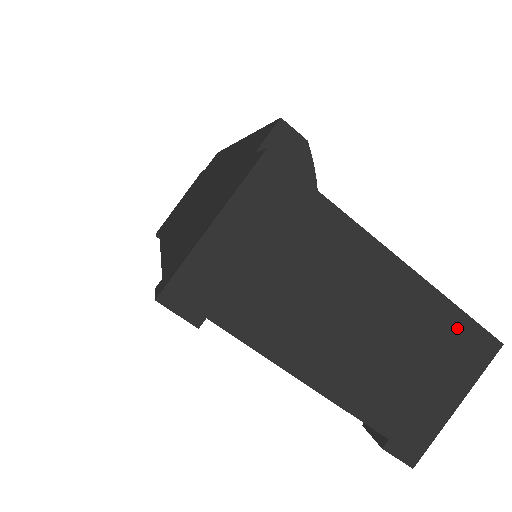
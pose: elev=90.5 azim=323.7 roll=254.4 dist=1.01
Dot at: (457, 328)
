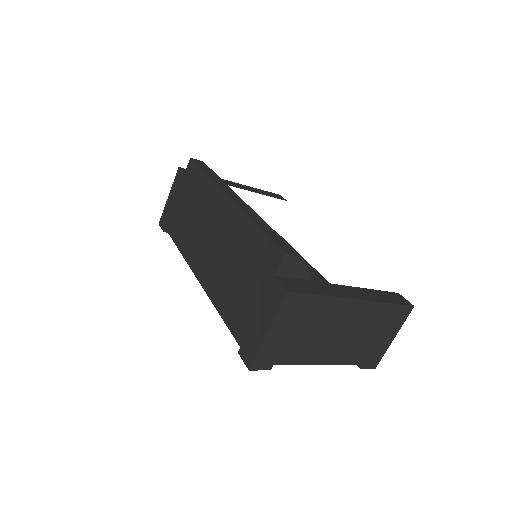
Dot at: (391, 311)
